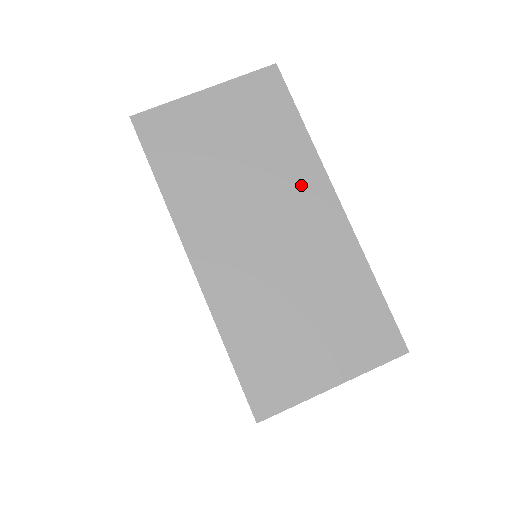
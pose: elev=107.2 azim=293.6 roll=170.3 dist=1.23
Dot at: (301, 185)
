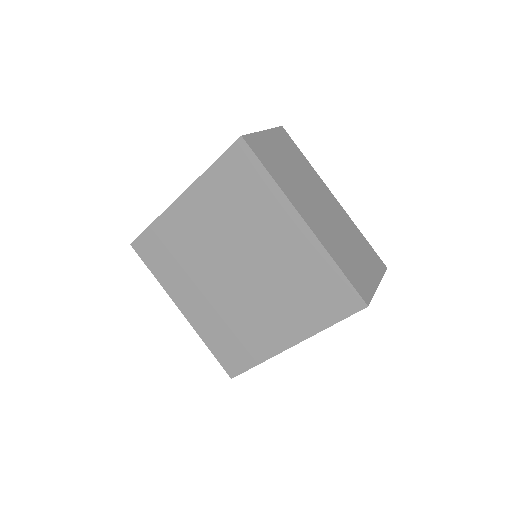
Dot at: (320, 187)
